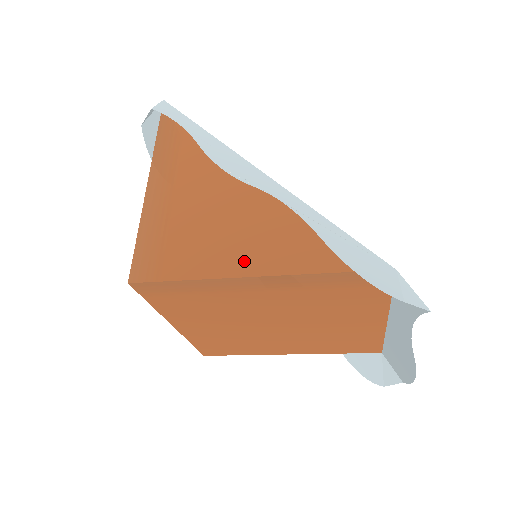
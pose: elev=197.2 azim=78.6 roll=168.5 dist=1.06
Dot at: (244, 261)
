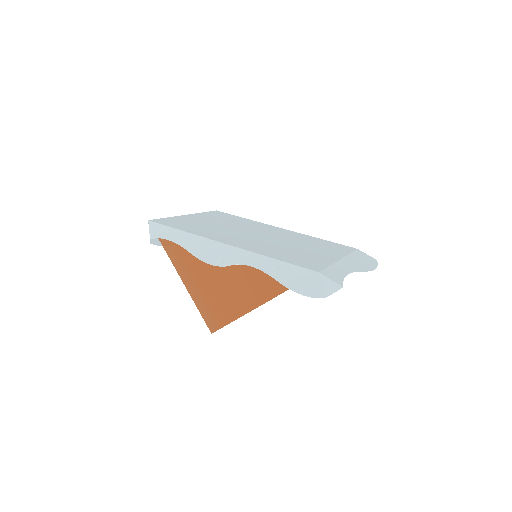
Dot at: (252, 300)
